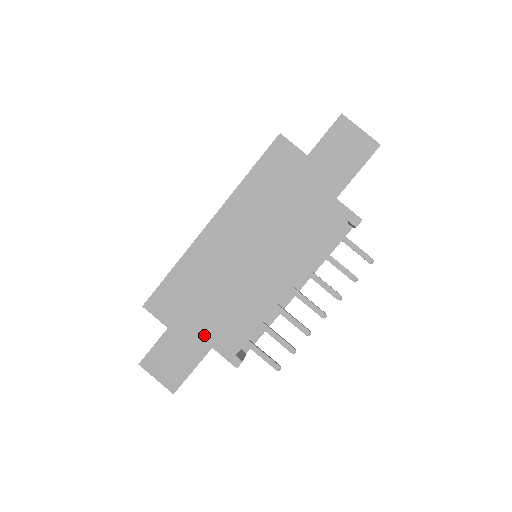
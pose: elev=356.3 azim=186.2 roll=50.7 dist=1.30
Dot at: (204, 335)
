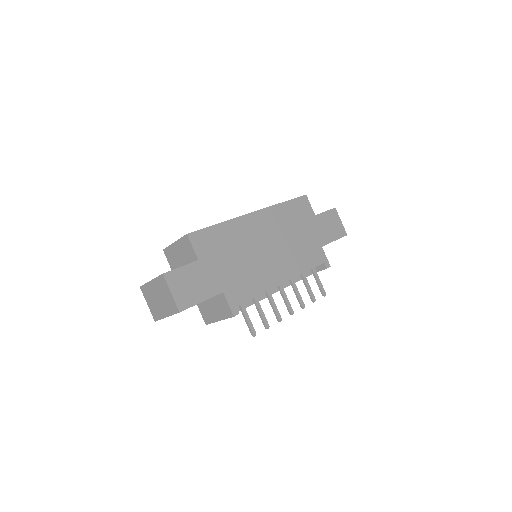
Dot at: (221, 280)
